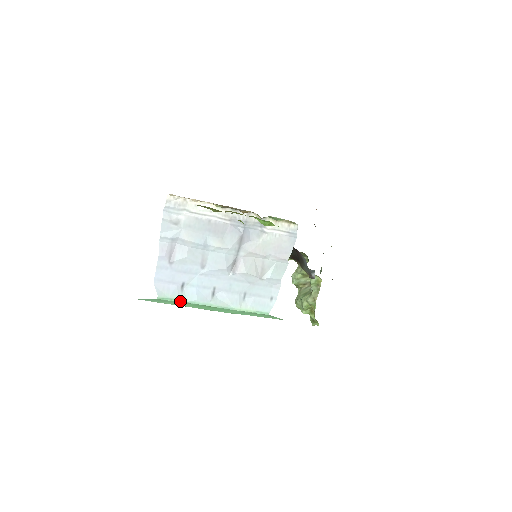
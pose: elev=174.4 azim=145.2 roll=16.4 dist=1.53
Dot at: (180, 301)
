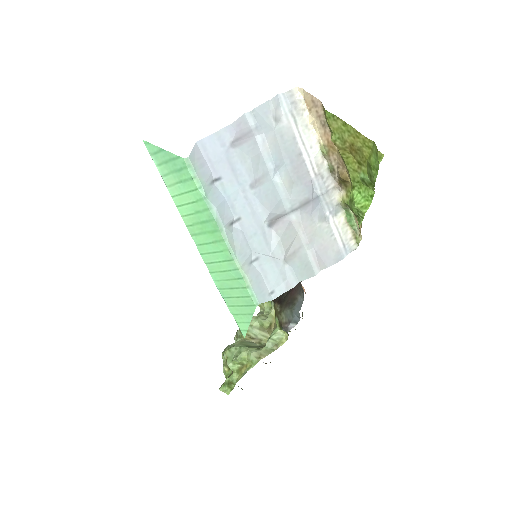
Dot at: (200, 189)
